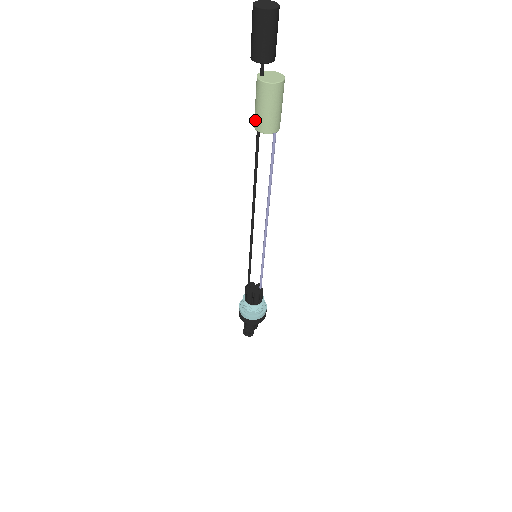
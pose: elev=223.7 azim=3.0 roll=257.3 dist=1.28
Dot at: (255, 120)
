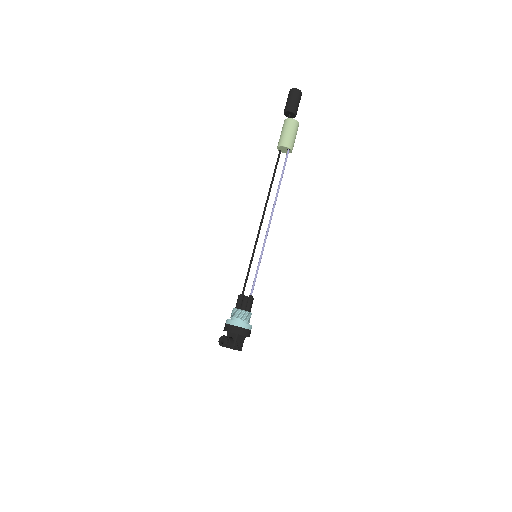
Dot at: (278, 143)
